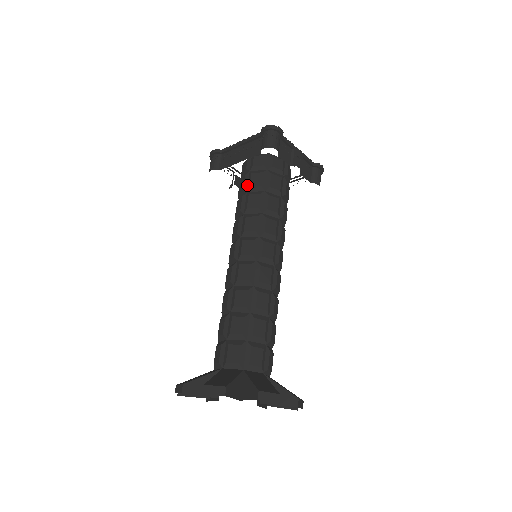
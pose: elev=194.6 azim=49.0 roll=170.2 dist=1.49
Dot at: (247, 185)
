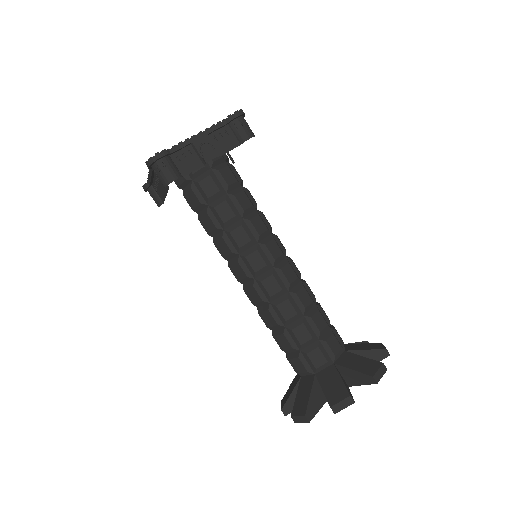
Dot at: (192, 206)
